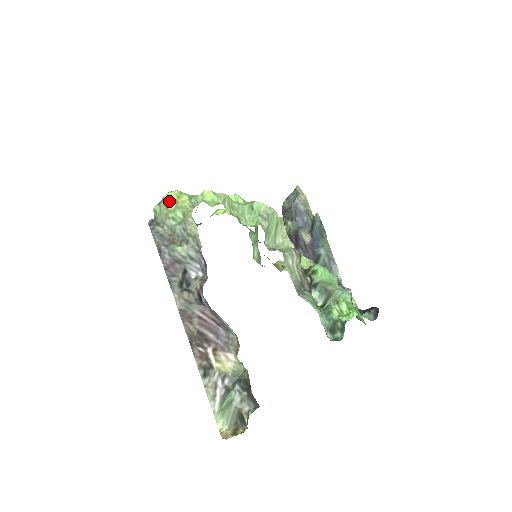
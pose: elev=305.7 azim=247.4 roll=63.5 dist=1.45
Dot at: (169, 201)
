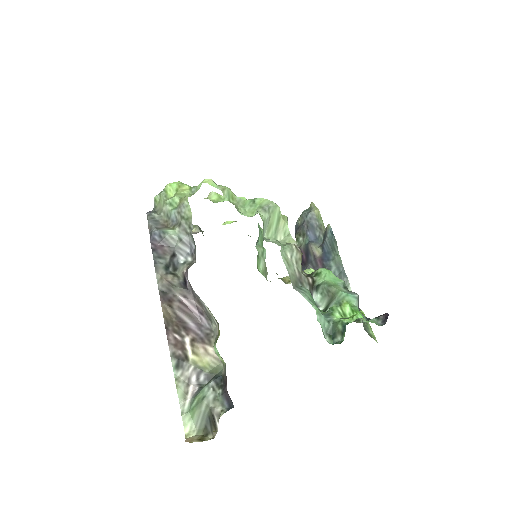
Dot at: (170, 190)
